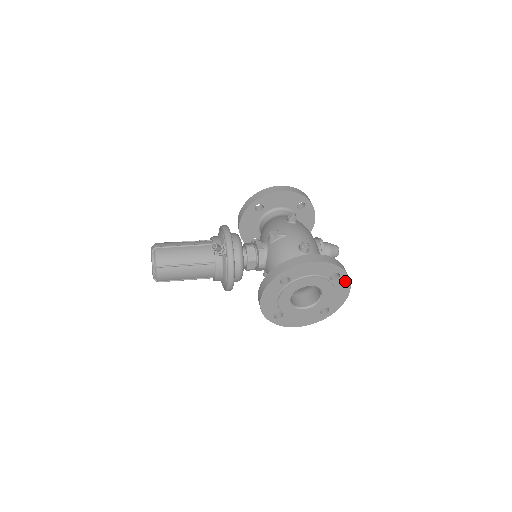
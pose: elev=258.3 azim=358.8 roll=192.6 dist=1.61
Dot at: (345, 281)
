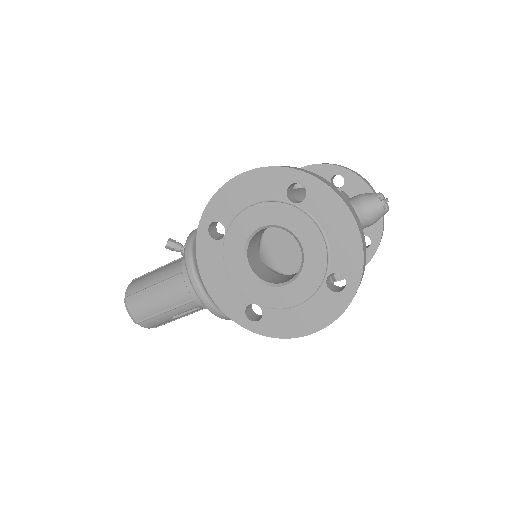
Dot at: (325, 196)
